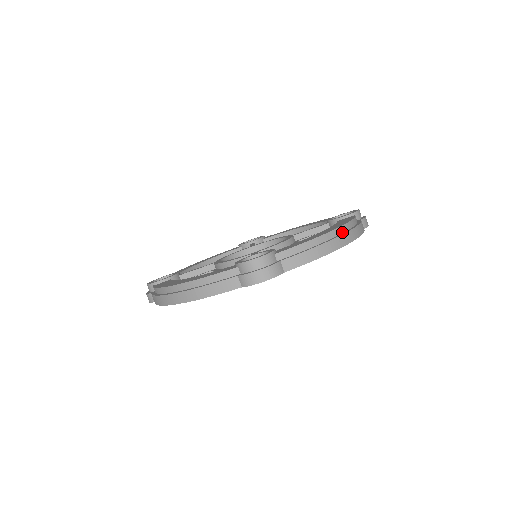
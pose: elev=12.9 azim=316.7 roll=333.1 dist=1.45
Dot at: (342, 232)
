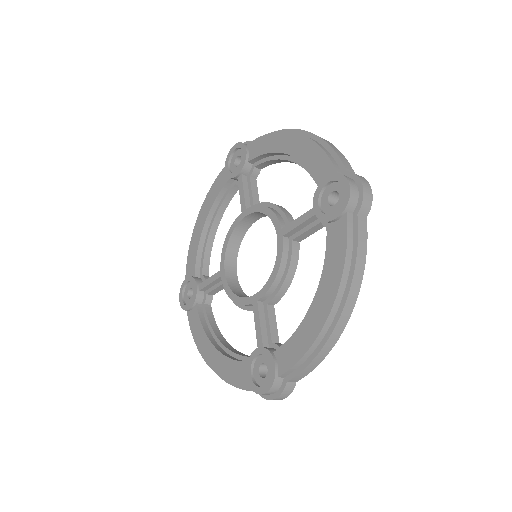
Dot at: (337, 309)
